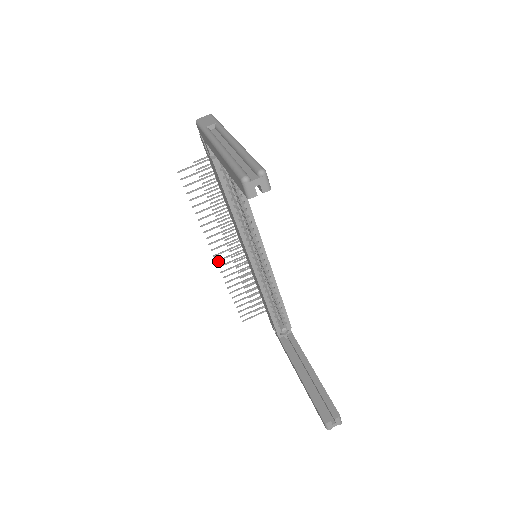
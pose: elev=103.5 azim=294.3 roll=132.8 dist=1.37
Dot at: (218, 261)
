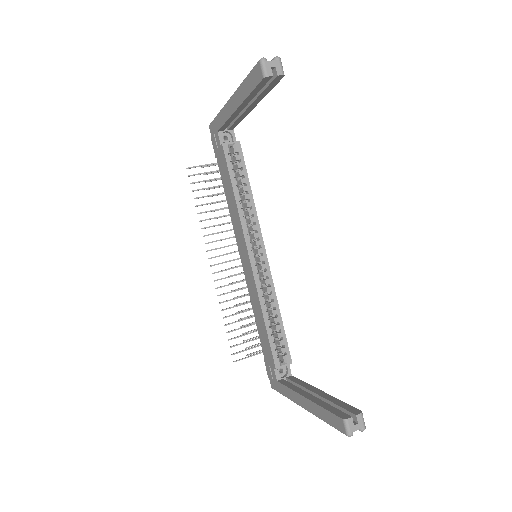
Dot at: (214, 273)
